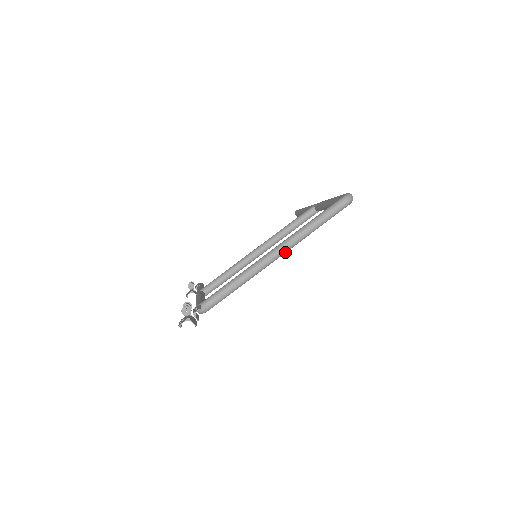
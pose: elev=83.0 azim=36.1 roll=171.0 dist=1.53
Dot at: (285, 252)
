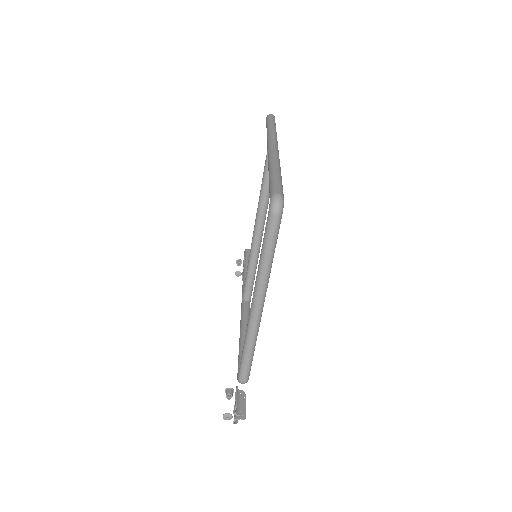
Dot at: (264, 300)
